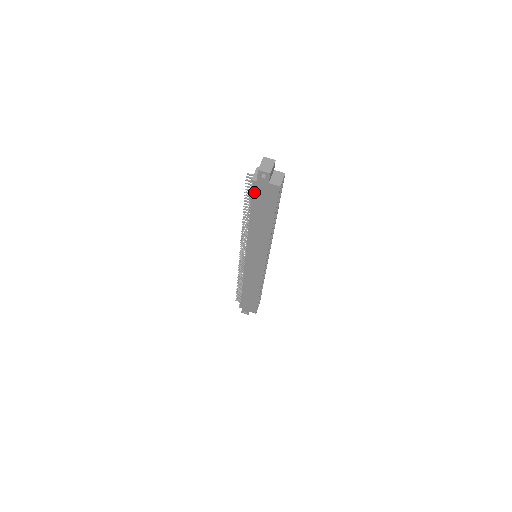
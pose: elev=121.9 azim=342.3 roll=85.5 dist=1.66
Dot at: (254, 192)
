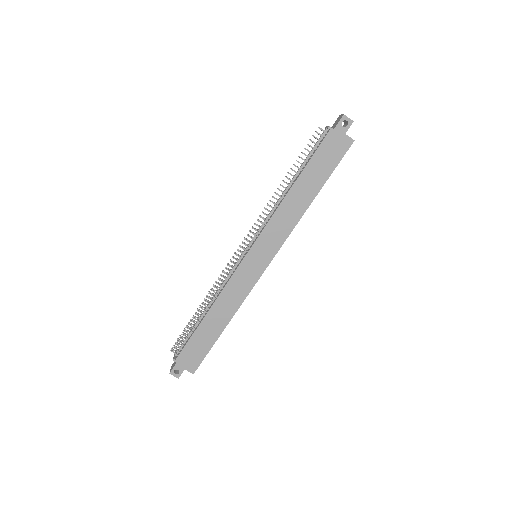
Dot at: (322, 143)
